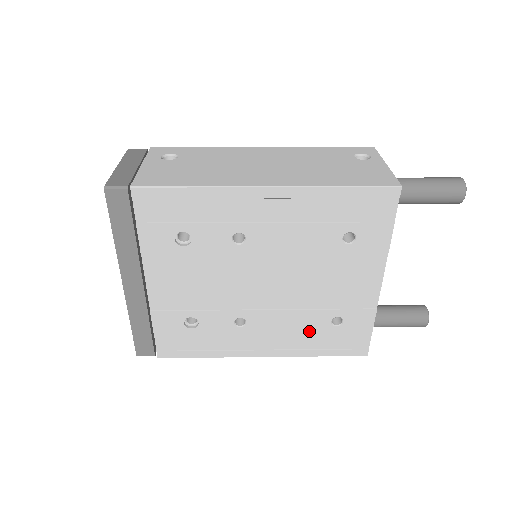
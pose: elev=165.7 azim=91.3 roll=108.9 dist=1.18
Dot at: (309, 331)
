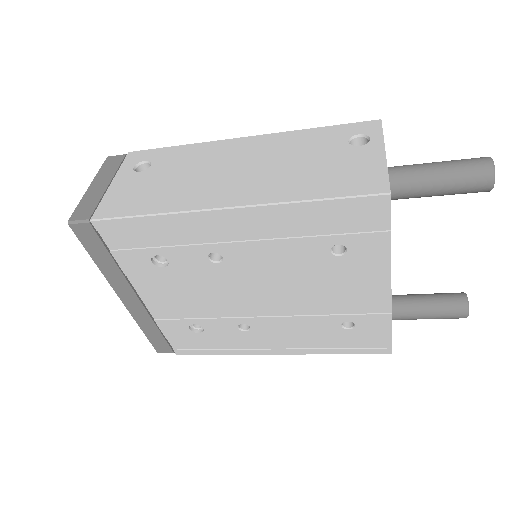
Dot at: (319, 334)
